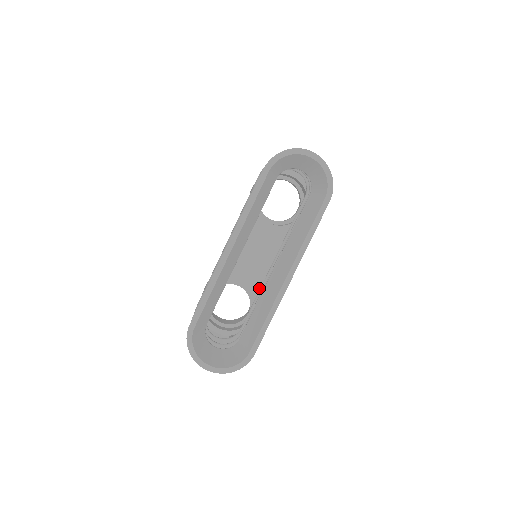
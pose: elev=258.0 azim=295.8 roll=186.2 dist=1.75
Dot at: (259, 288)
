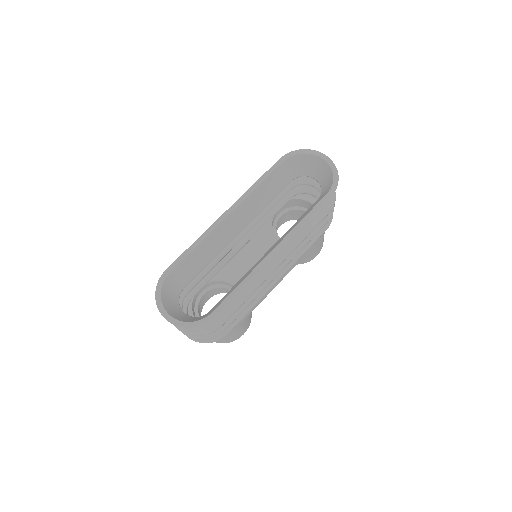
Dot at: occluded
